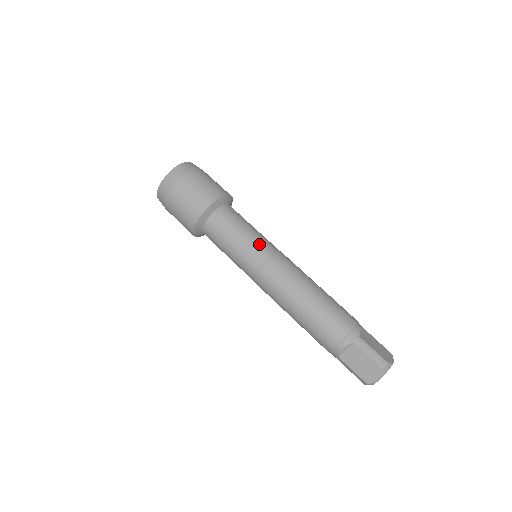
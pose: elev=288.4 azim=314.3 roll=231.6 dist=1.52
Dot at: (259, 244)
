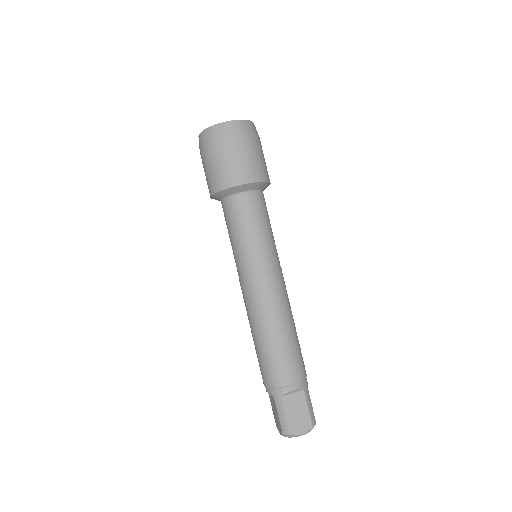
Dot at: (276, 249)
